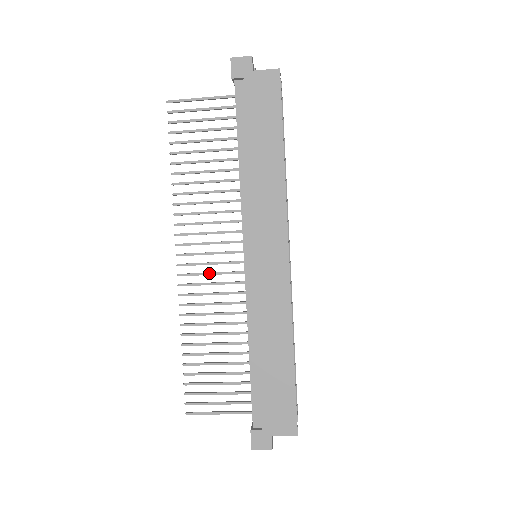
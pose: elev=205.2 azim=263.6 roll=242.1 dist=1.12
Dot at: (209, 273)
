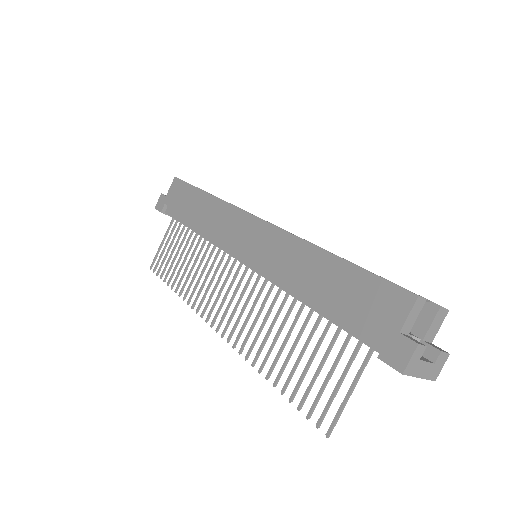
Dot at: (236, 305)
